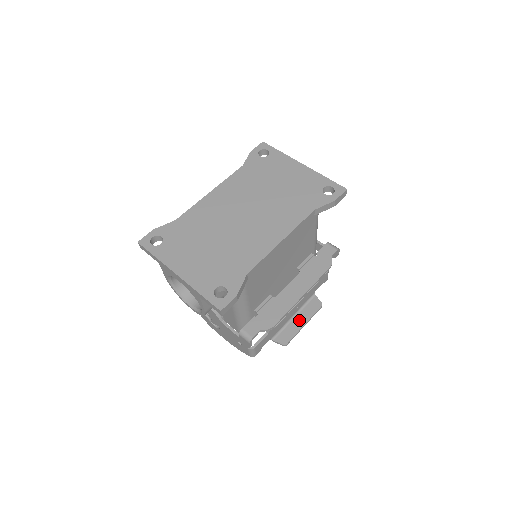
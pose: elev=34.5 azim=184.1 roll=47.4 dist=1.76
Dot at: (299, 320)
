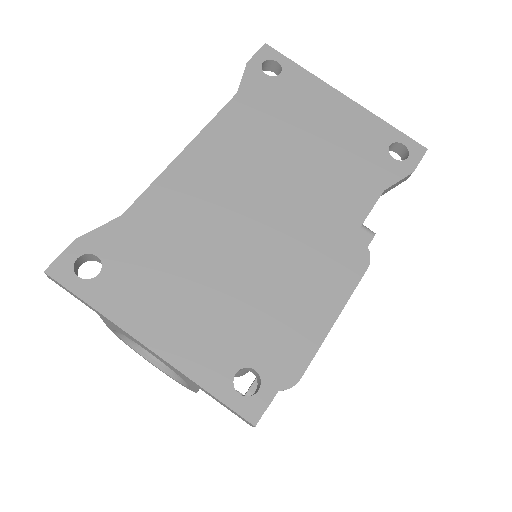
Dot at: occluded
